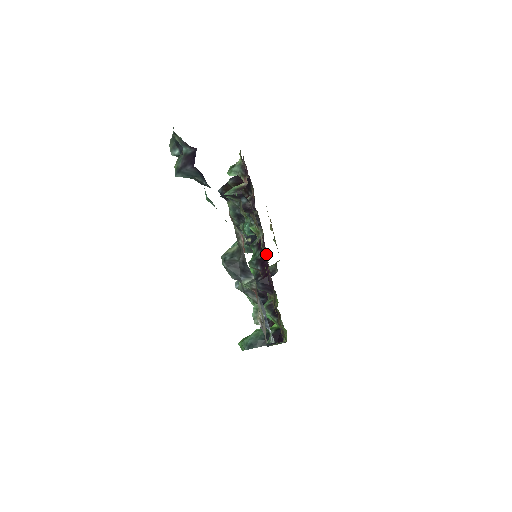
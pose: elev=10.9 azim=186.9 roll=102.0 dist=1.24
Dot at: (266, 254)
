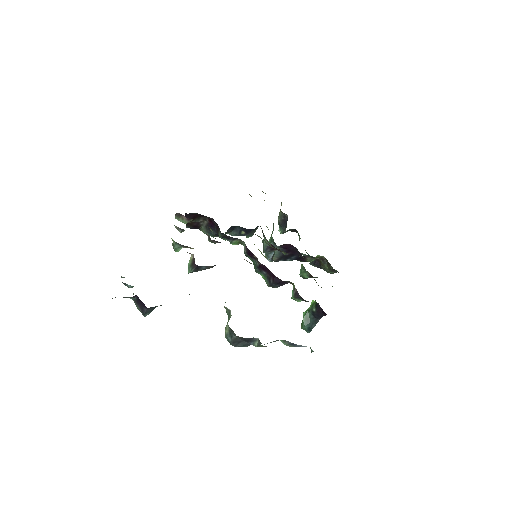
Dot at: occluded
